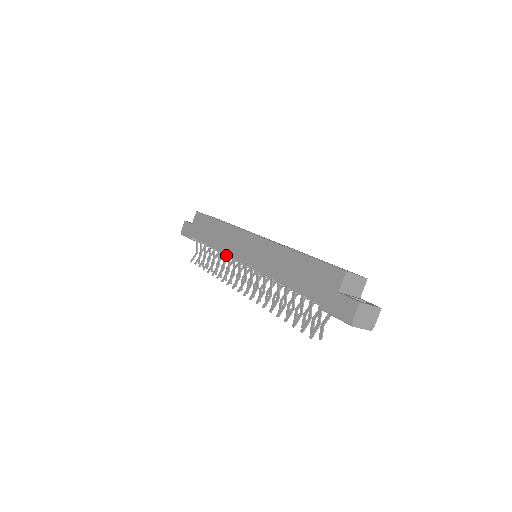
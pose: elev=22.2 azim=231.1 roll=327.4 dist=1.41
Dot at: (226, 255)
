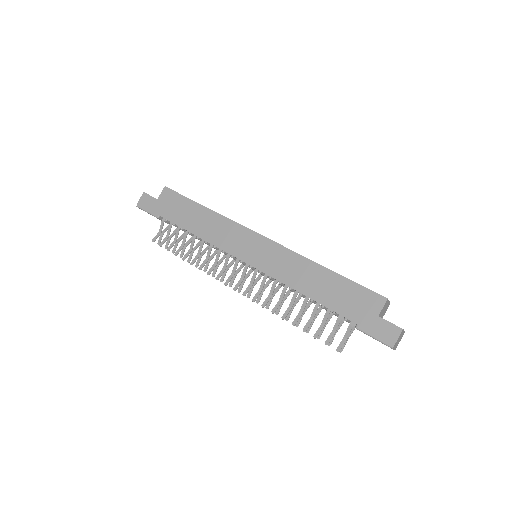
Dot at: (216, 247)
